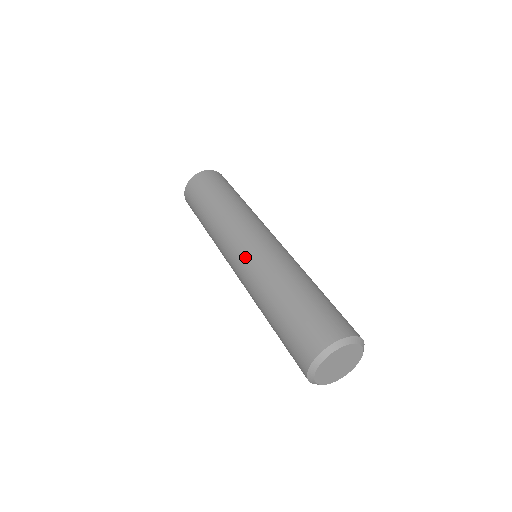
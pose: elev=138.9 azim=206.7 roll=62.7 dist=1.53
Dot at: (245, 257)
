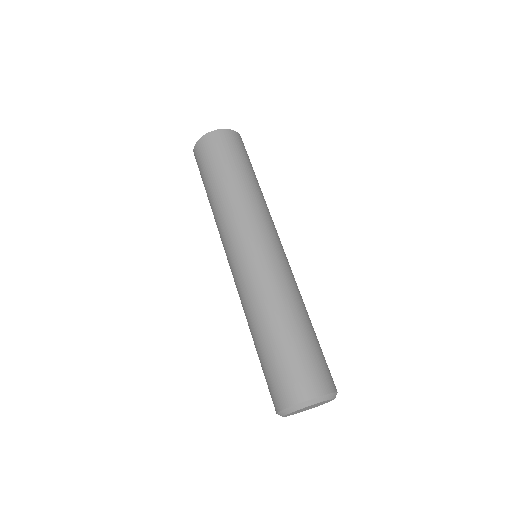
Dot at: (251, 263)
